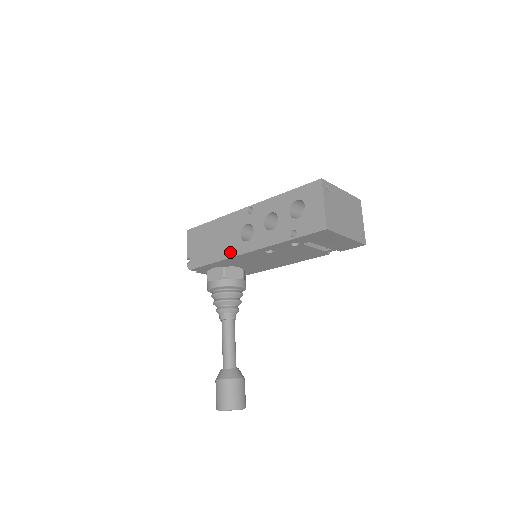
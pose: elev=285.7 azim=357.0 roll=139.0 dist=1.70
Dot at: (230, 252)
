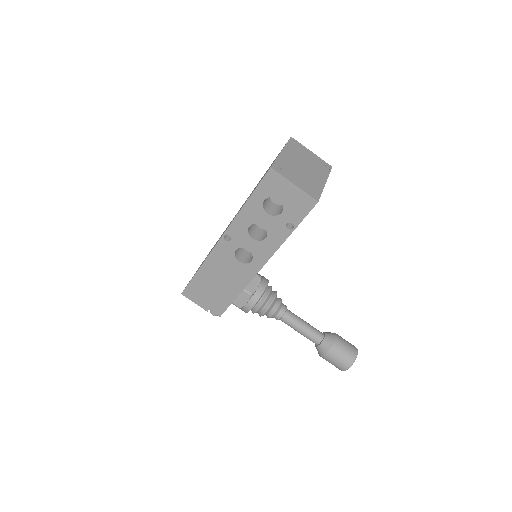
Dot at: (244, 280)
